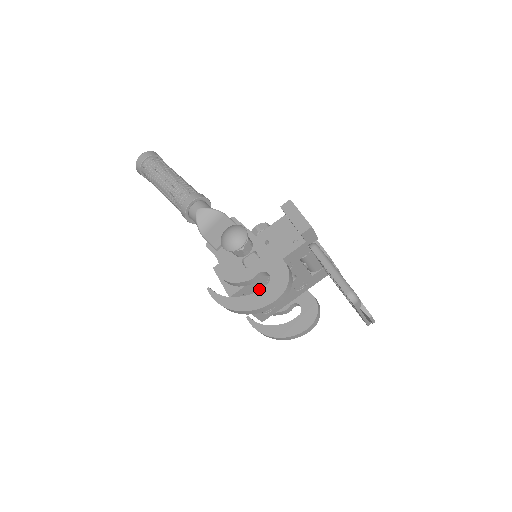
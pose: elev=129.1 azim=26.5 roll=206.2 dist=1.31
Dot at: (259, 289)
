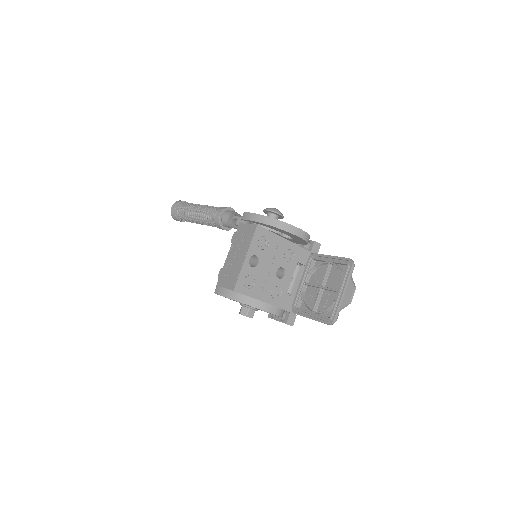
Dot at: (268, 249)
